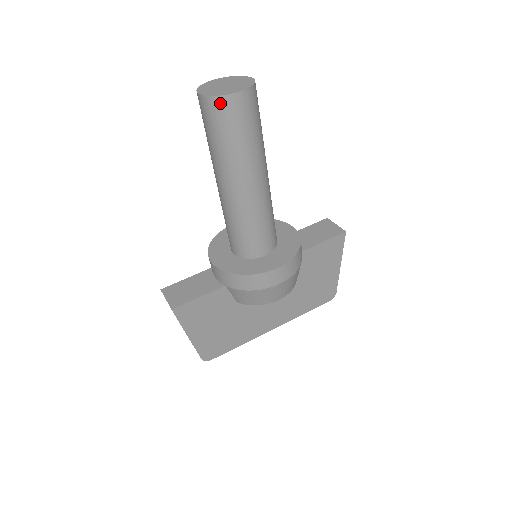
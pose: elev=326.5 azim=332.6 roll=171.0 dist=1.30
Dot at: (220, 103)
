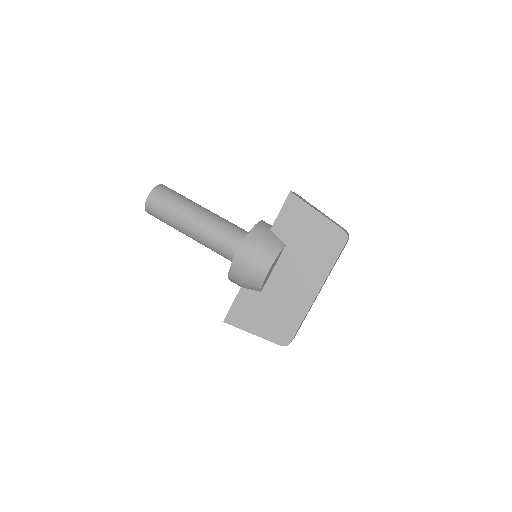
Dot at: (148, 209)
